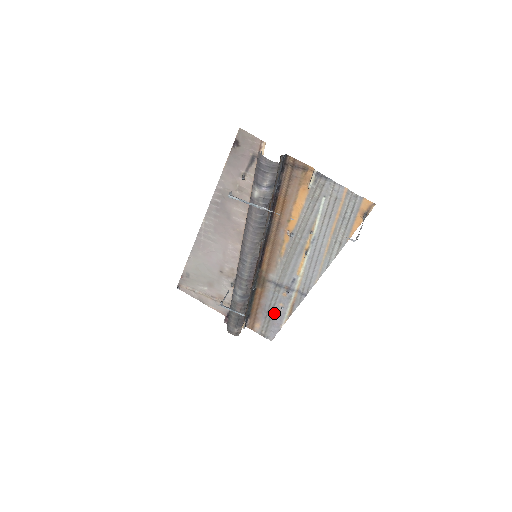
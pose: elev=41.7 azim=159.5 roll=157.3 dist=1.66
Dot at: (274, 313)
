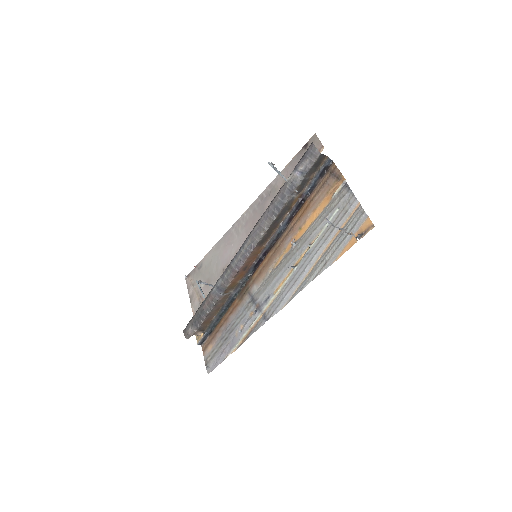
Dot at: (231, 336)
